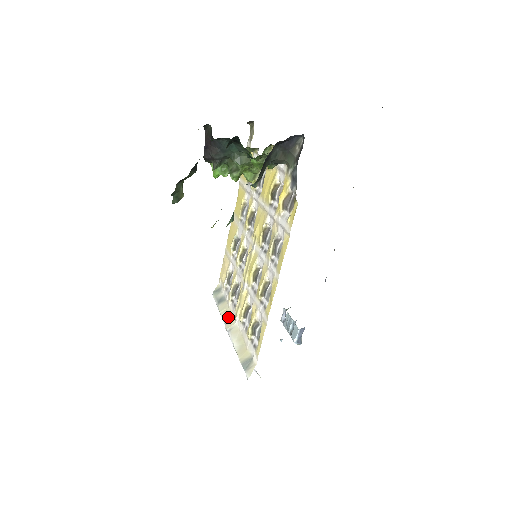
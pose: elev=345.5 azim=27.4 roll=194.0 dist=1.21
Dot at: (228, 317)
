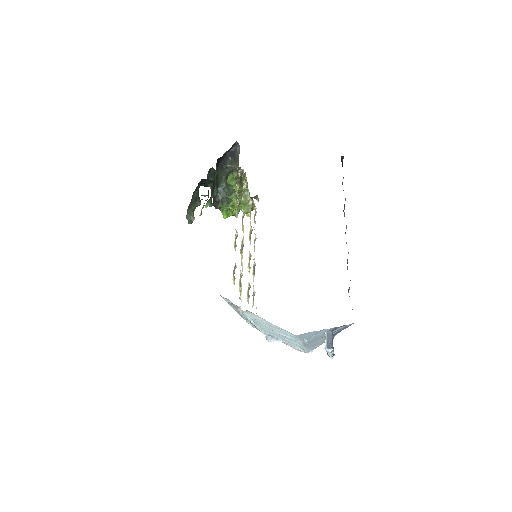
Dot at: occluded
